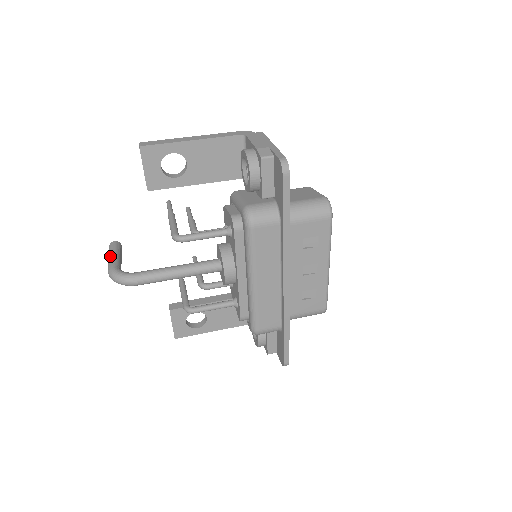
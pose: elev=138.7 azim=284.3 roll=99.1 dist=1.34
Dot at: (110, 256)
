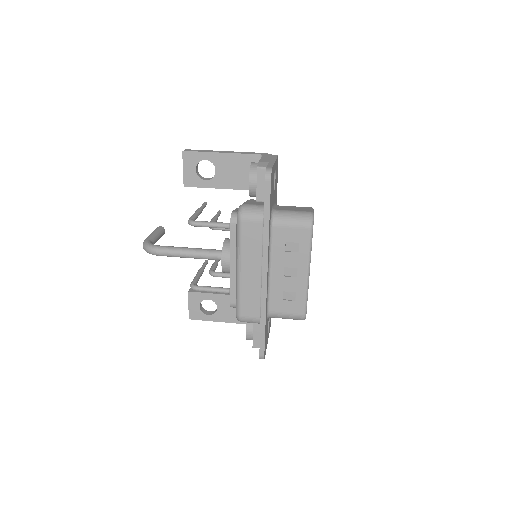
Dot at: (151, 234)
